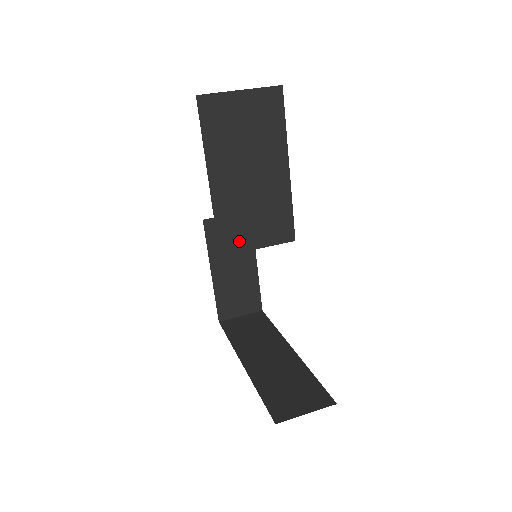
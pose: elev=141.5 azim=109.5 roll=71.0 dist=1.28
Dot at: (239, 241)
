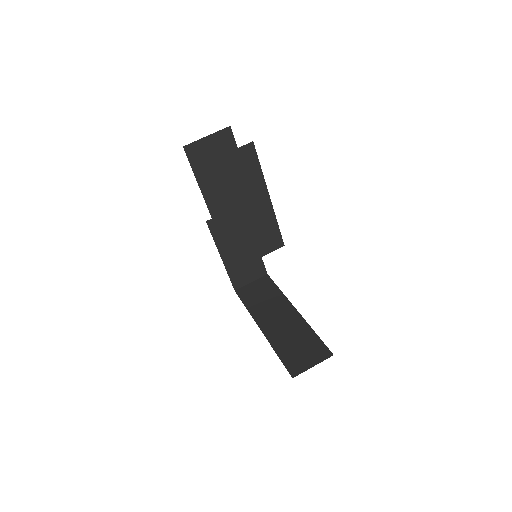
Dot at: (242, 258)
